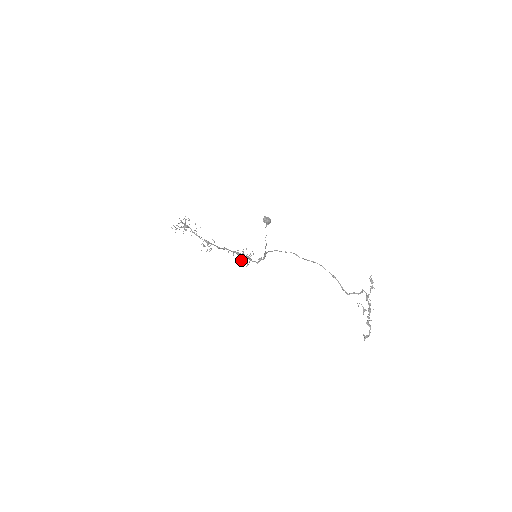
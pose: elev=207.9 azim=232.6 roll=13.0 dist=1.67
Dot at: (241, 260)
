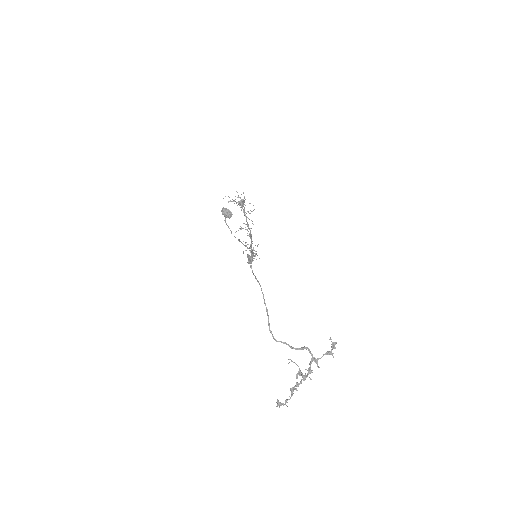
Dot at: occluded
